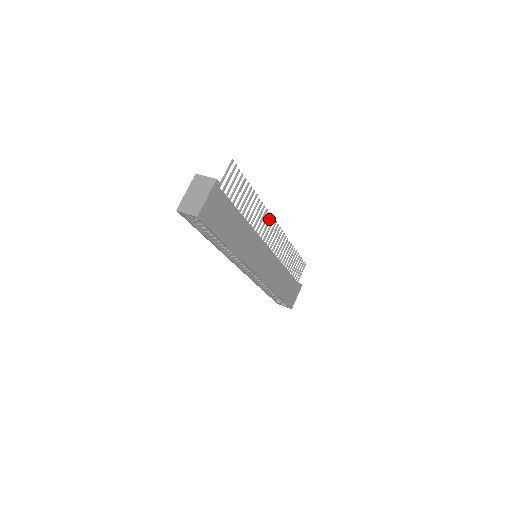
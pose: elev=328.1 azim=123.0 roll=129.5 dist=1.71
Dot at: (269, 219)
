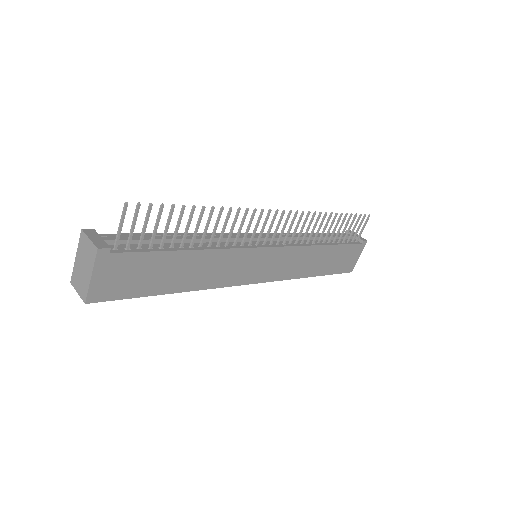
Dot at: (259, 215)
